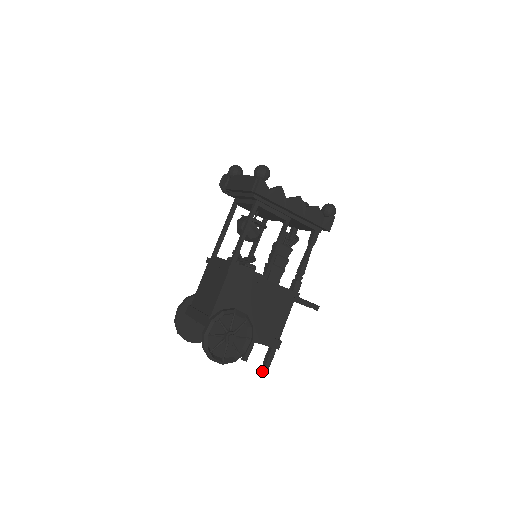
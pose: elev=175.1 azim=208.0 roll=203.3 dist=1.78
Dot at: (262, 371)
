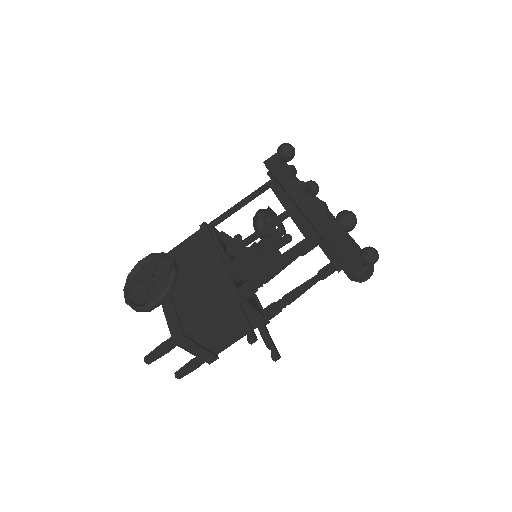
Dot at: (147, 356)
